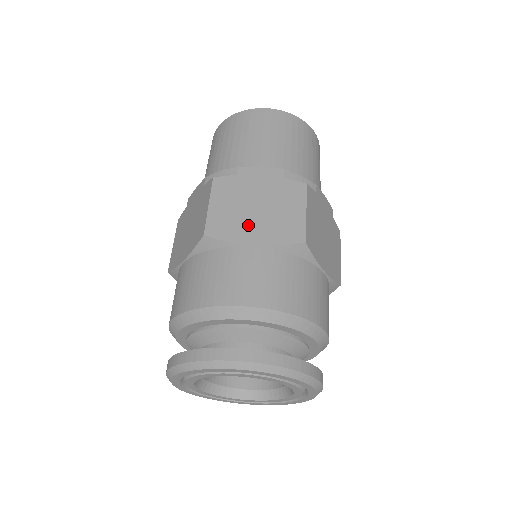
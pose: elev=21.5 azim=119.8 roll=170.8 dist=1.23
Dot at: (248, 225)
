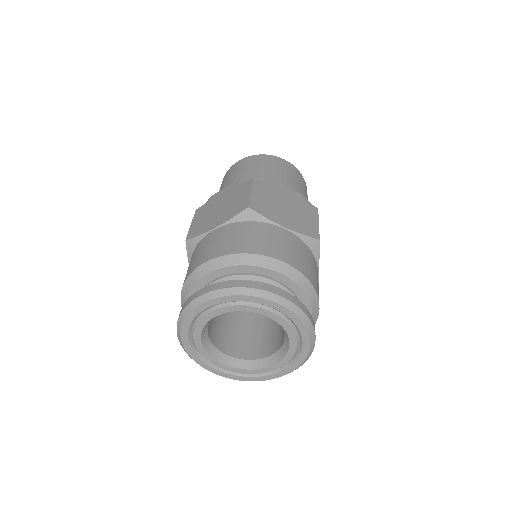
Dot at: (280, 214)
